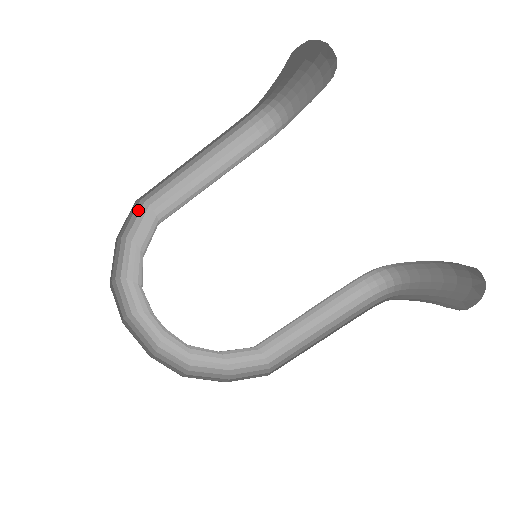
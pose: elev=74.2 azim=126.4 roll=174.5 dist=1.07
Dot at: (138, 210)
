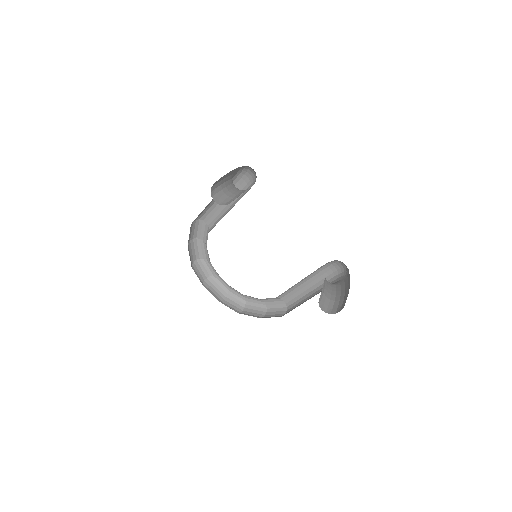
Dot at: (197, 224)
